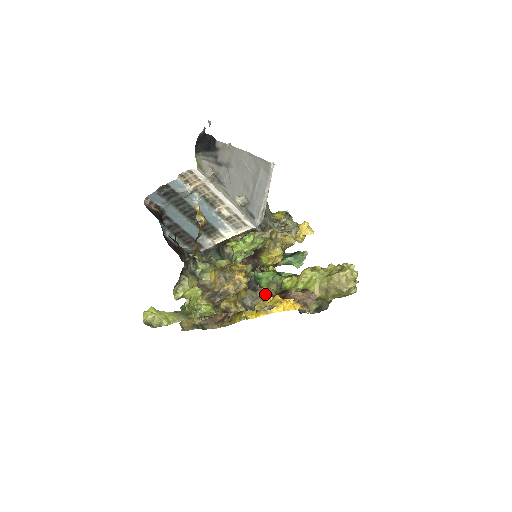
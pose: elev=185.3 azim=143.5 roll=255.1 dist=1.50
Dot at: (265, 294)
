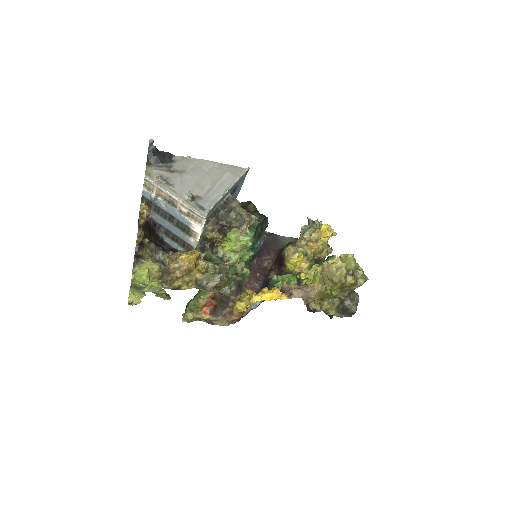
Dot at: occluded
